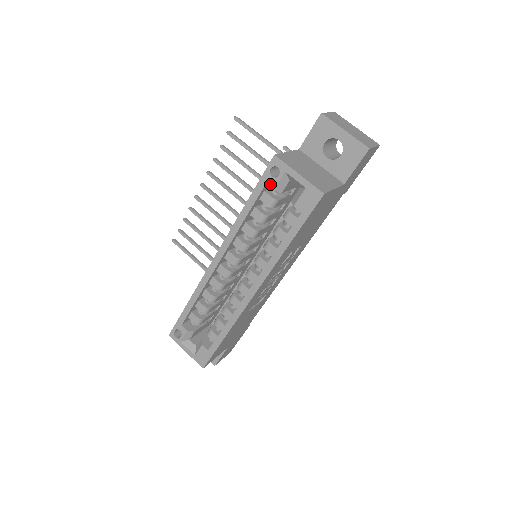
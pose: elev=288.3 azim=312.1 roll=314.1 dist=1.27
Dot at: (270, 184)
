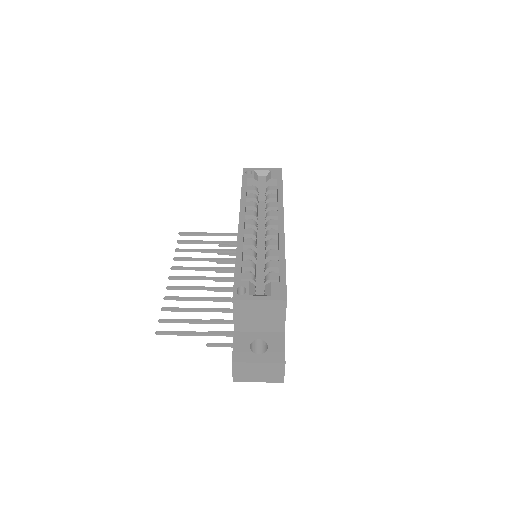
Dot at: (250, 177)
